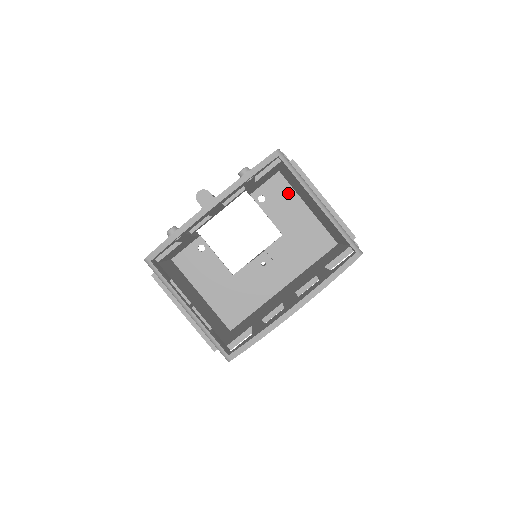
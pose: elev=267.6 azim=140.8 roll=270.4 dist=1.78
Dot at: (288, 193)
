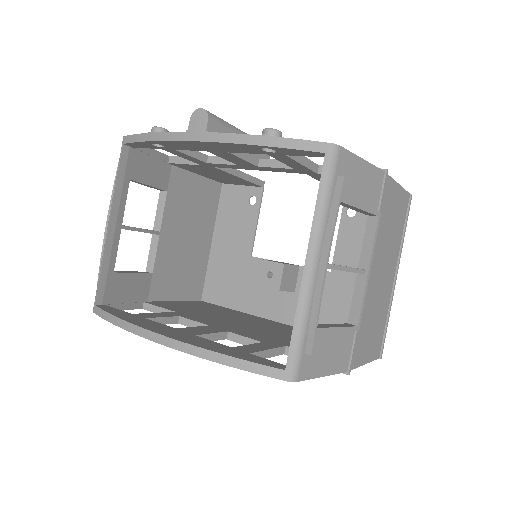
Dot at: occluded
